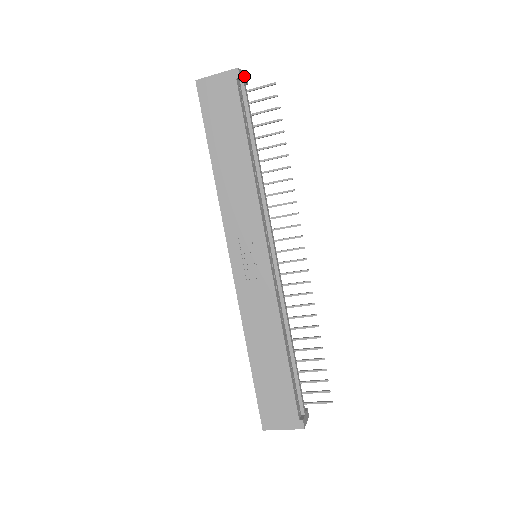
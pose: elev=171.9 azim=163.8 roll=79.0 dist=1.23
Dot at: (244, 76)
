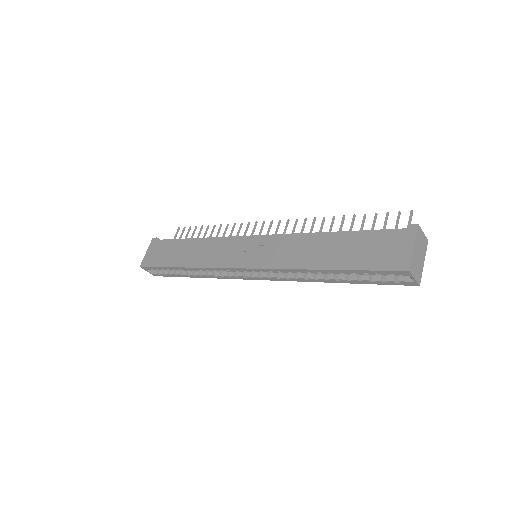
Dot at: occluded
